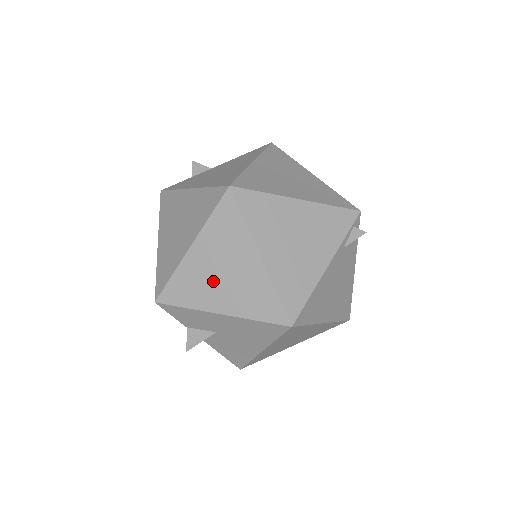
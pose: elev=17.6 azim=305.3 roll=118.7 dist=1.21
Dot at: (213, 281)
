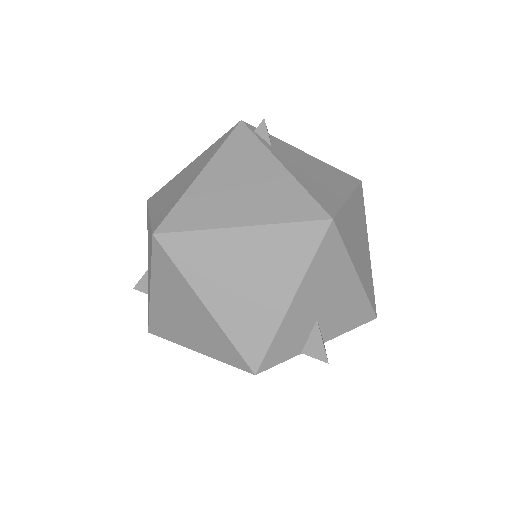
Dot at: (252, 294)
